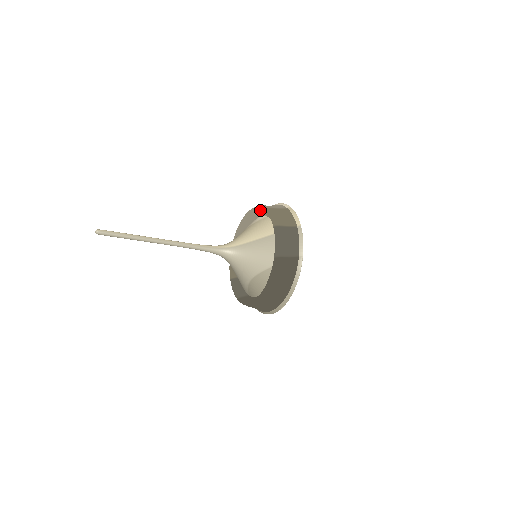
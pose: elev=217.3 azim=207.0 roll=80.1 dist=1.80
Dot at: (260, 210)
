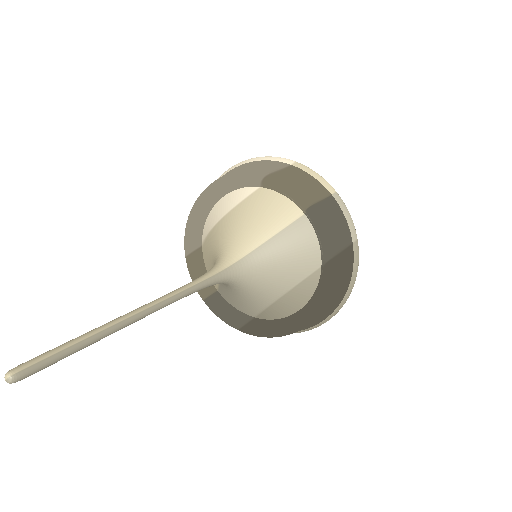
Dot at: (249, 179)
